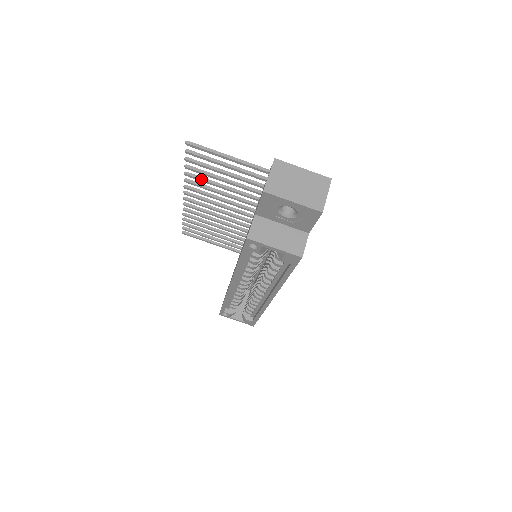
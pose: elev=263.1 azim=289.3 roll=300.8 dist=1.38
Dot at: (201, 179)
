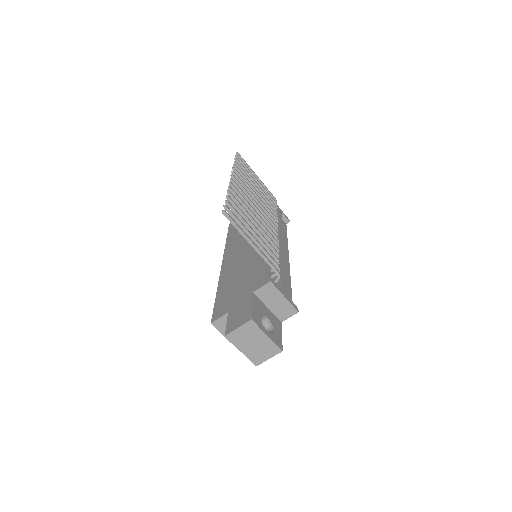
Dot at: (238, 205)
